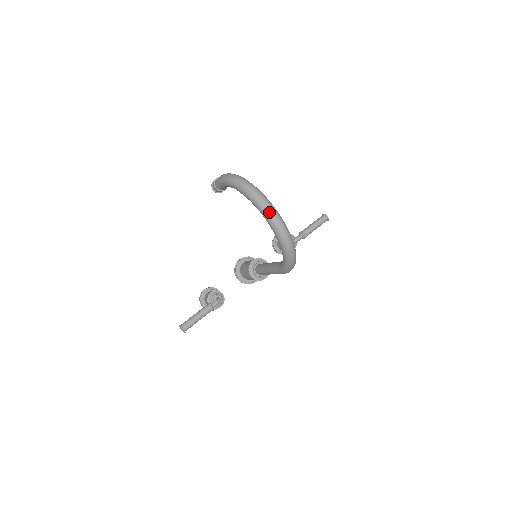
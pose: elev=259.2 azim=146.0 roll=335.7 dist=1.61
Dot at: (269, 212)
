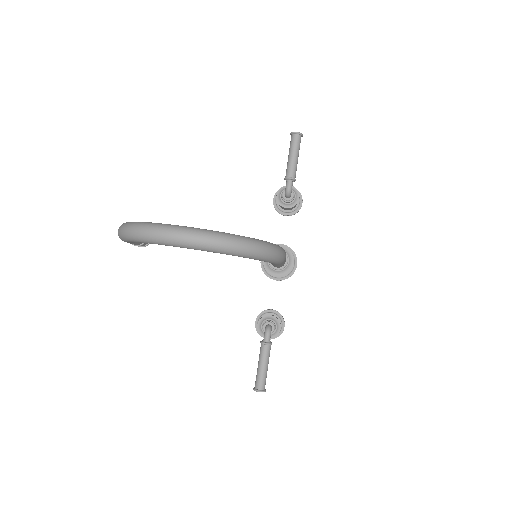
Dot at: (172, 239)
